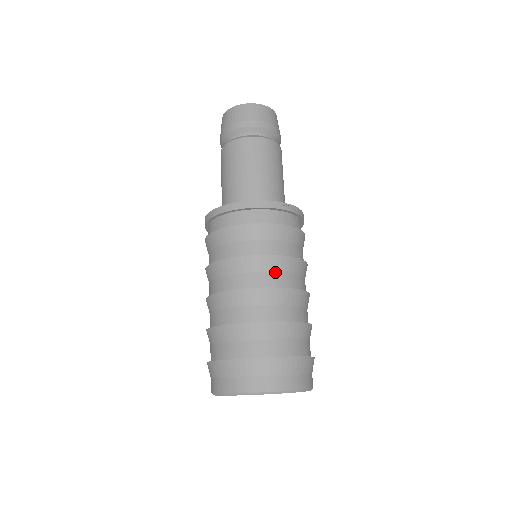
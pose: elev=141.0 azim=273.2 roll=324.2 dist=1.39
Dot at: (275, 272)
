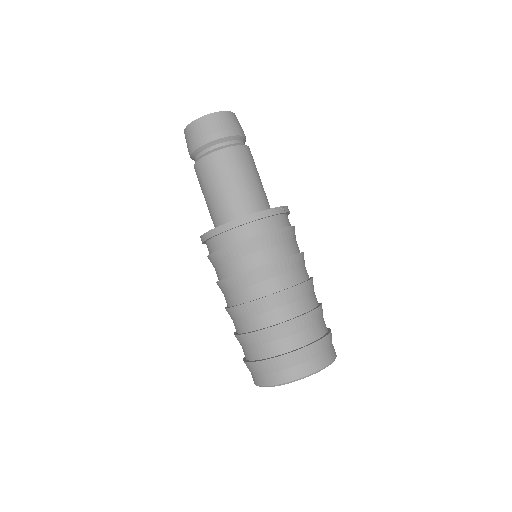
Dot at: (286, 273)
